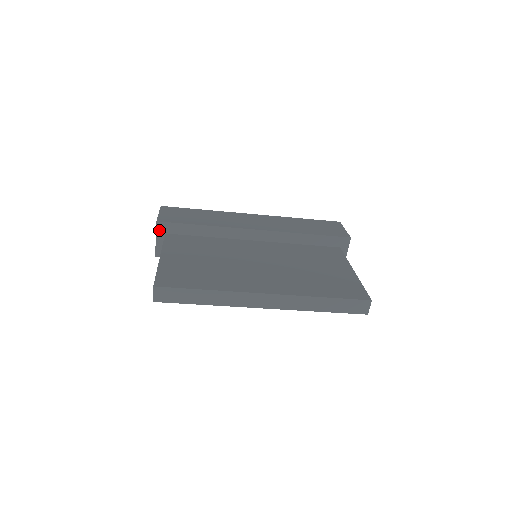
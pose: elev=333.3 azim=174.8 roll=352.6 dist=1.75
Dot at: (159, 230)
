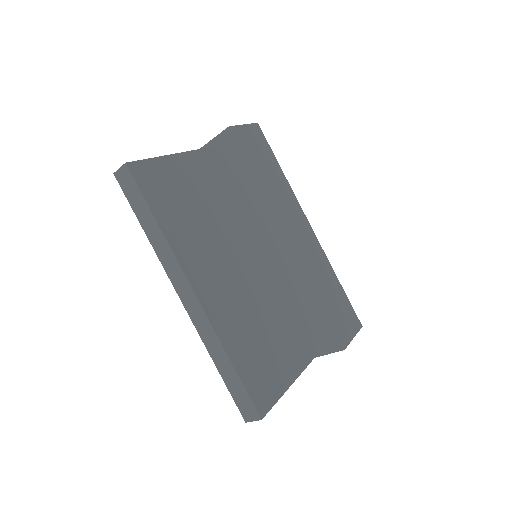
Dot at: (223, 136)
